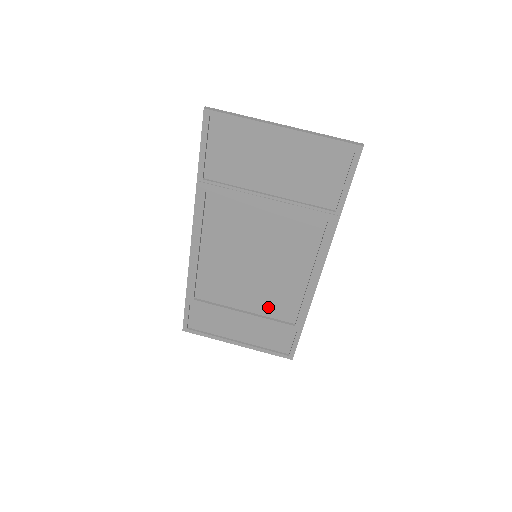
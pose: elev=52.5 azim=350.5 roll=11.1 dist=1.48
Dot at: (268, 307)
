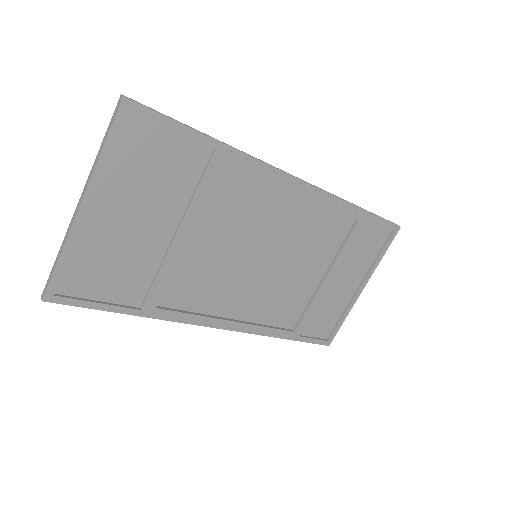
Dot at: (326, 248)
